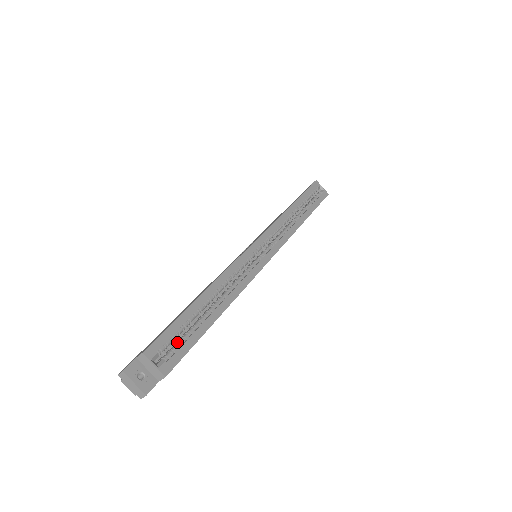
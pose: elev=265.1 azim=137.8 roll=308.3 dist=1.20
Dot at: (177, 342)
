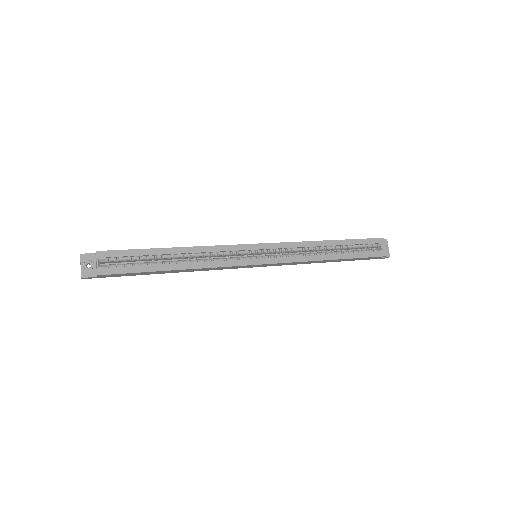
Dot at: (127, 263)
